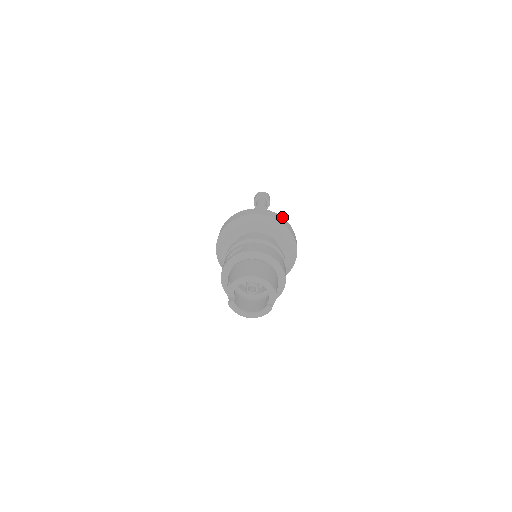
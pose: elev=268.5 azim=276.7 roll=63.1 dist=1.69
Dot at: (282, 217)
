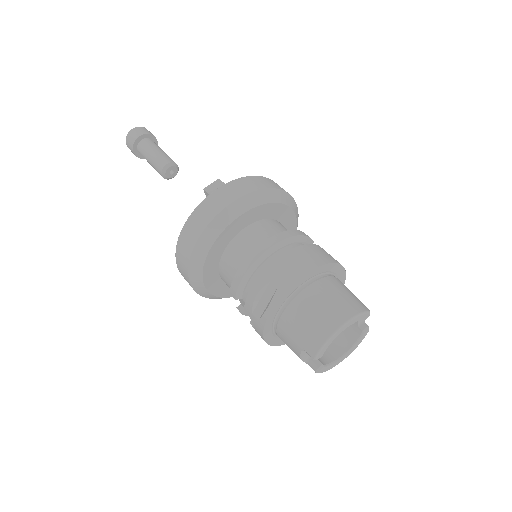
Dot at: (250, 177)
